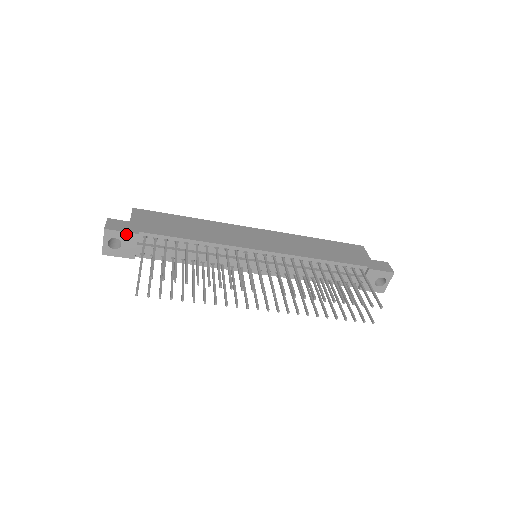
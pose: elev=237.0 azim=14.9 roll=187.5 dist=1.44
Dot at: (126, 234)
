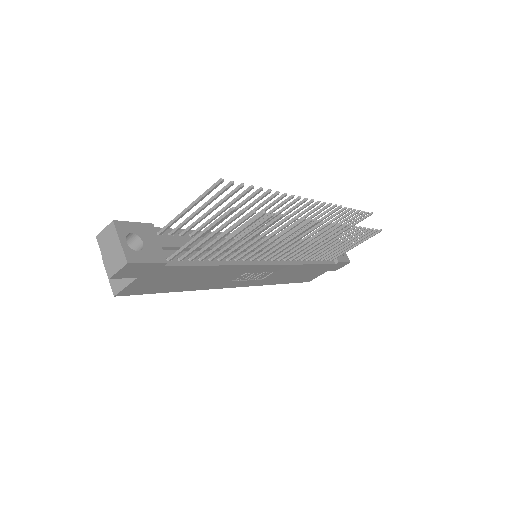
Dot at: (140, 226)
